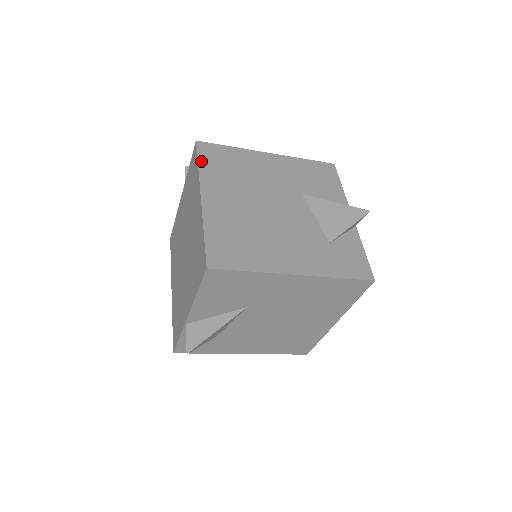
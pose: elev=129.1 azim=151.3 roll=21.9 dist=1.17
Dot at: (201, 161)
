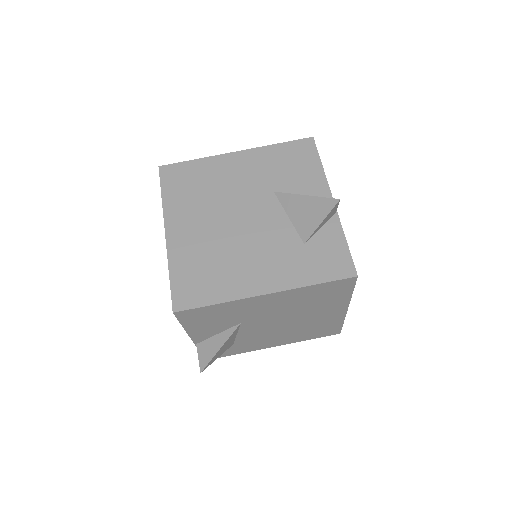
Dot at: (164, 190)
